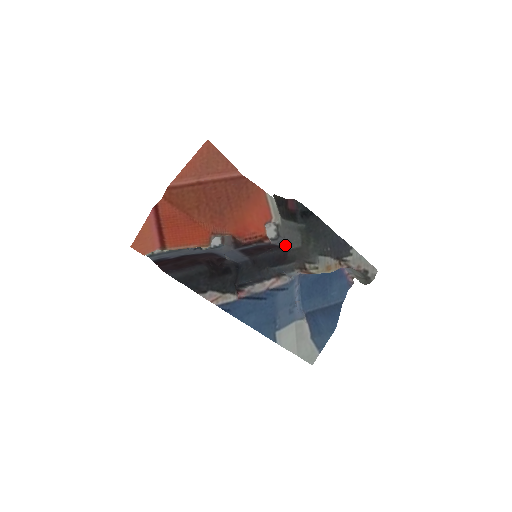
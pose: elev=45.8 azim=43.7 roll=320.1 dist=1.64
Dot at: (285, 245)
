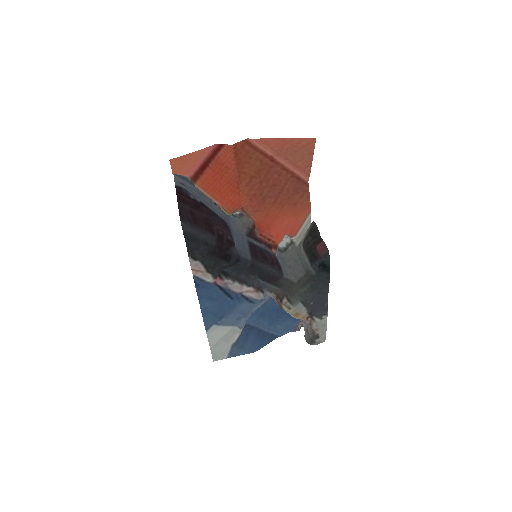
Dot at: (285, 268)
